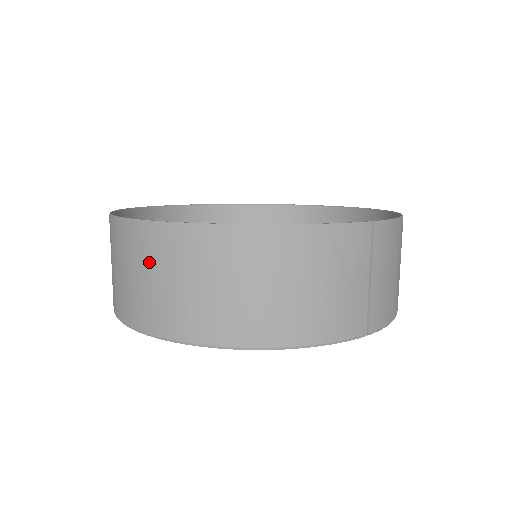
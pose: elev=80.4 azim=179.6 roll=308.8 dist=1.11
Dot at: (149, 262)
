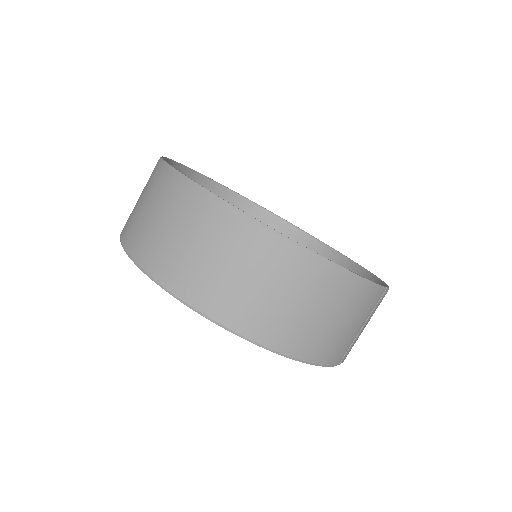
Dot at: (223, 245)
